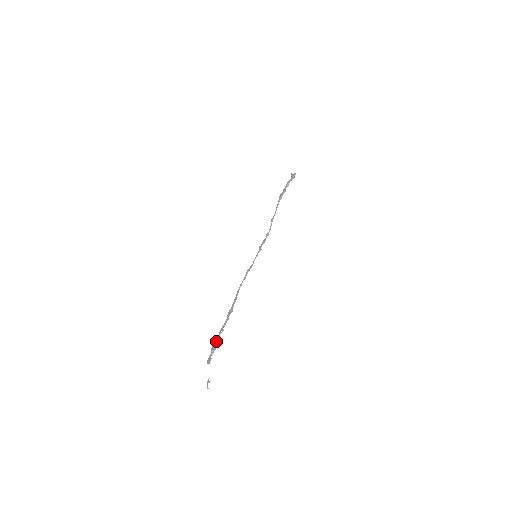
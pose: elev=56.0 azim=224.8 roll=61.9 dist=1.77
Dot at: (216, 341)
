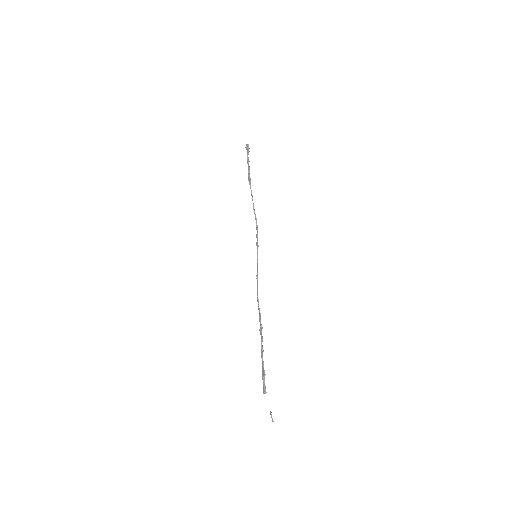
Dot at: (262, 366)
